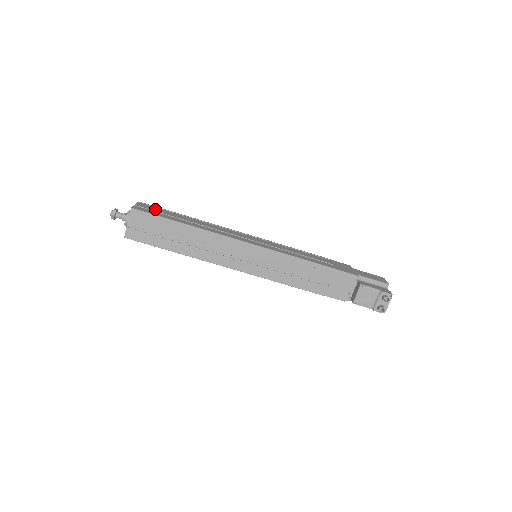
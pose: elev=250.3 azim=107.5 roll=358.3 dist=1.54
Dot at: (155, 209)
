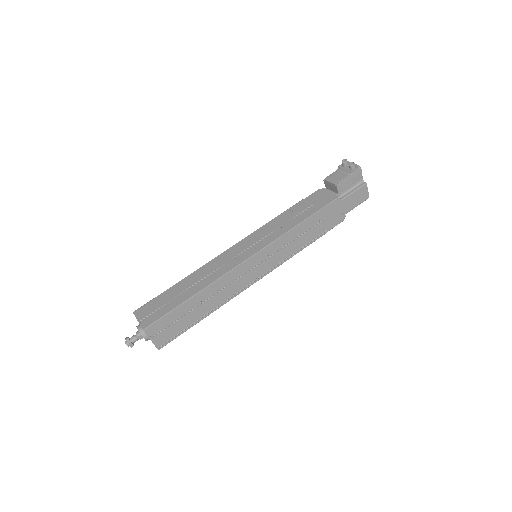
Dot at: occluded
